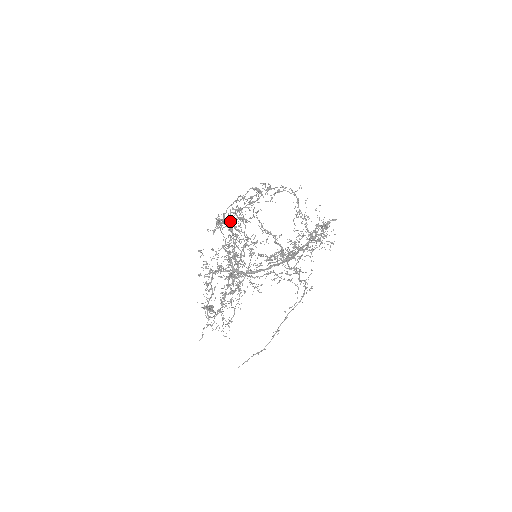
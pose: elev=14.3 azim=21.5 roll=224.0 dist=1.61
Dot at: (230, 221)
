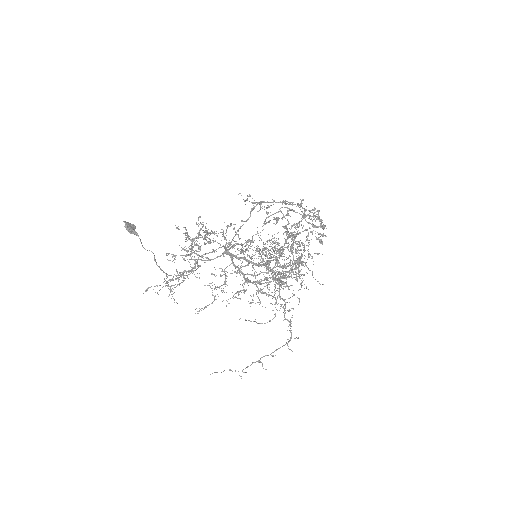
Dot at: (260, 202)
